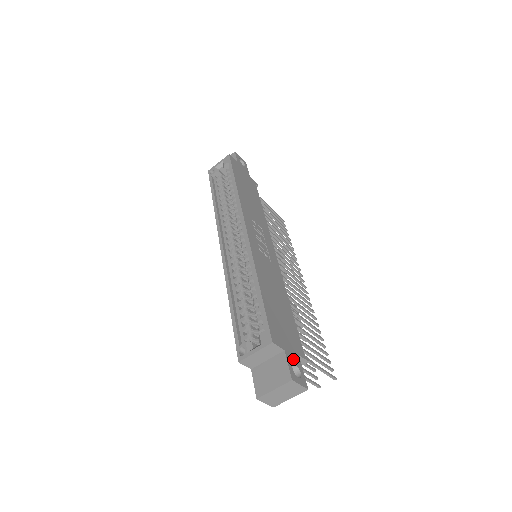
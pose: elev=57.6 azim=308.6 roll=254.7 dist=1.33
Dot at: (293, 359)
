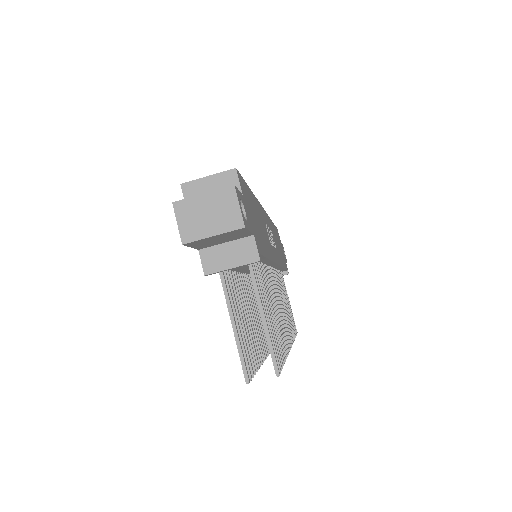
Dot at: (246, 212)
